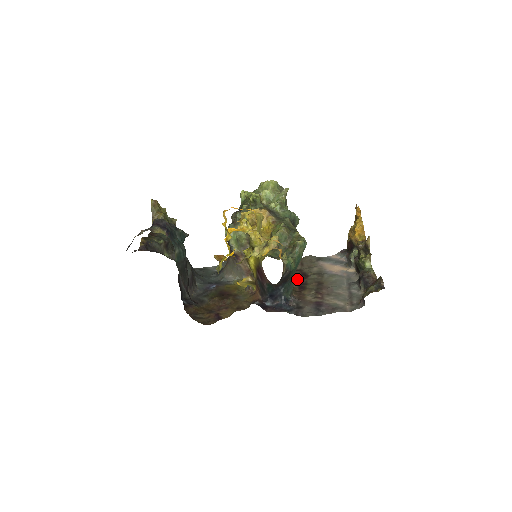
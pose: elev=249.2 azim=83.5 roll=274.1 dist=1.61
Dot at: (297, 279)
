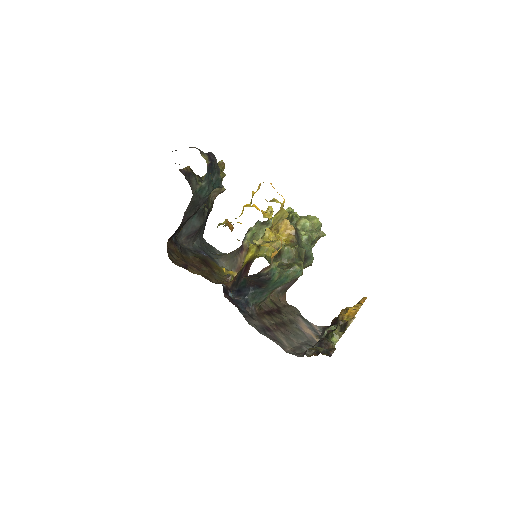
Dot at: (270, 307)
